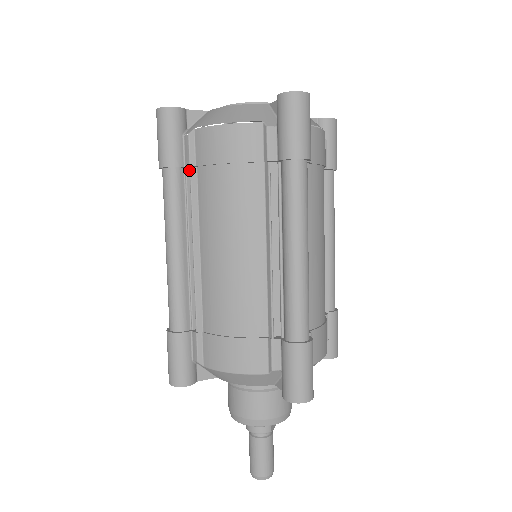
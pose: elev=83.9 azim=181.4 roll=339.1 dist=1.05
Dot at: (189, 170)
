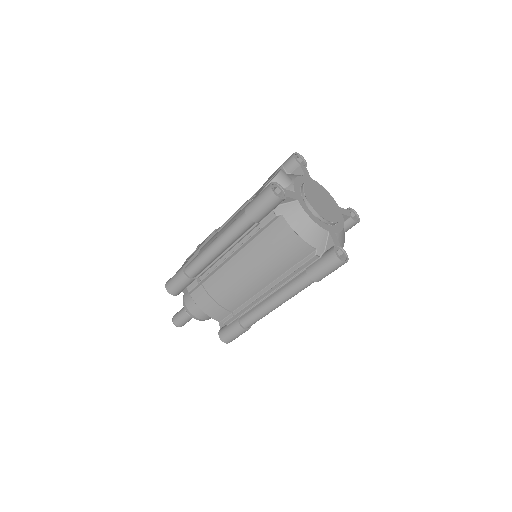
Dot at: (260, 222)
